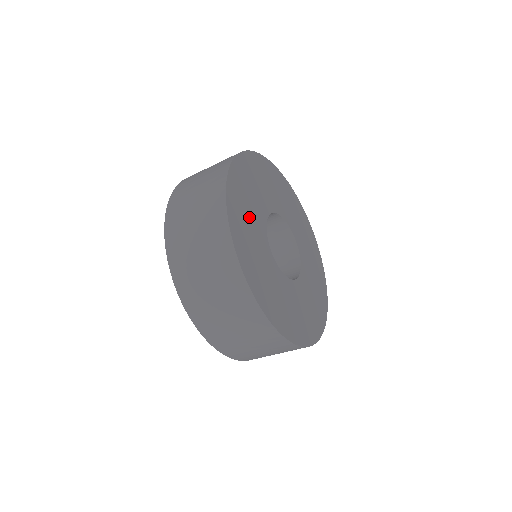
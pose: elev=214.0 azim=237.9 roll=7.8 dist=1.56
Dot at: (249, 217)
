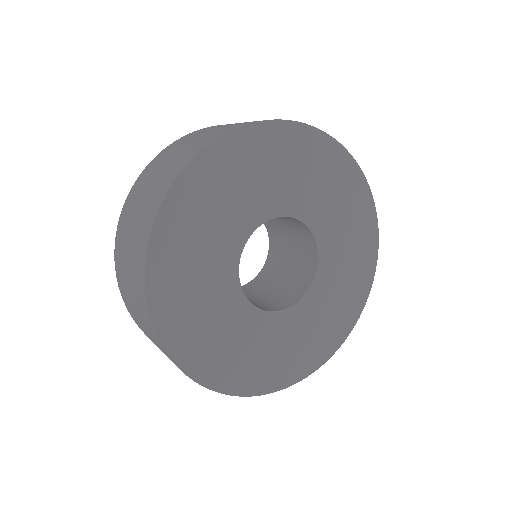
Dot at: (219, 332)
